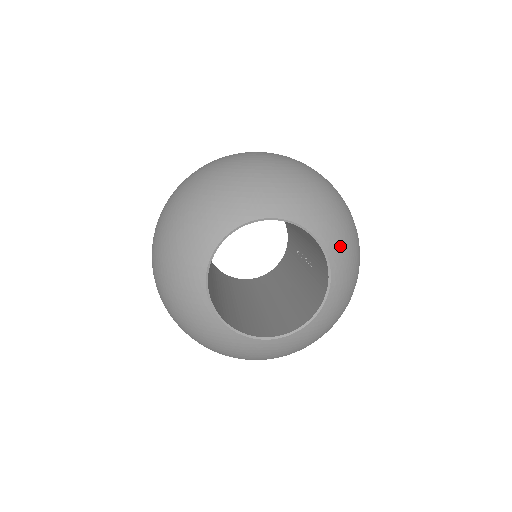
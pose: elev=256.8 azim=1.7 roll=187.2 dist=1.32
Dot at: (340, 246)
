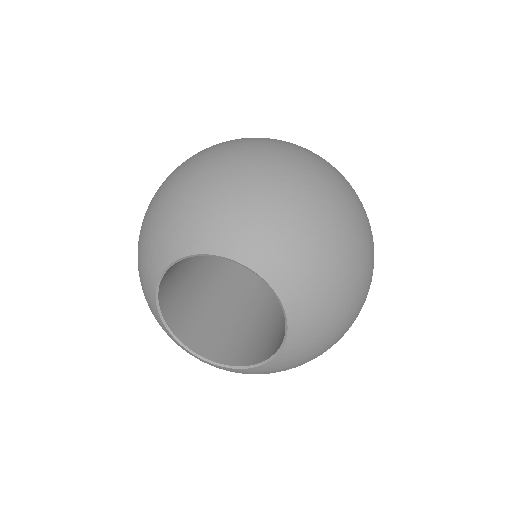
Dot at: (312, 321)
